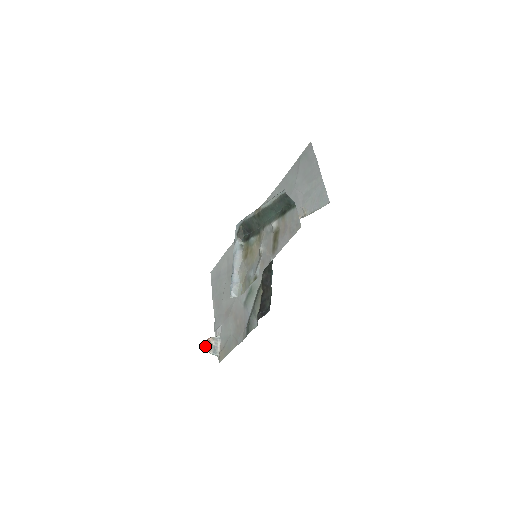
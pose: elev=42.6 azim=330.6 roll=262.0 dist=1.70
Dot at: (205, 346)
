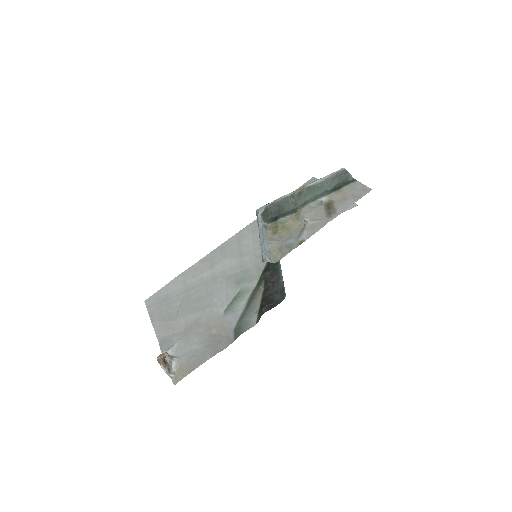
Dot at: (160, 360)
